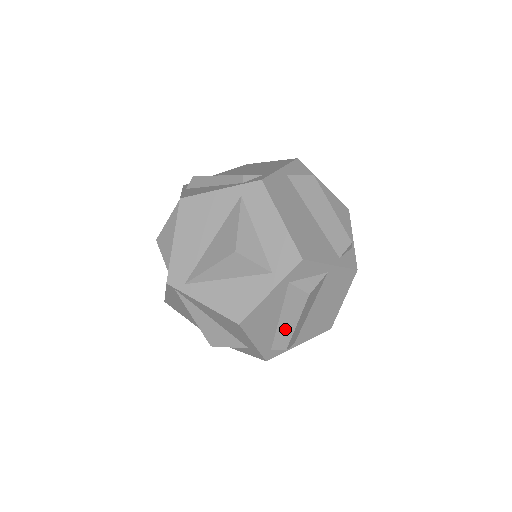
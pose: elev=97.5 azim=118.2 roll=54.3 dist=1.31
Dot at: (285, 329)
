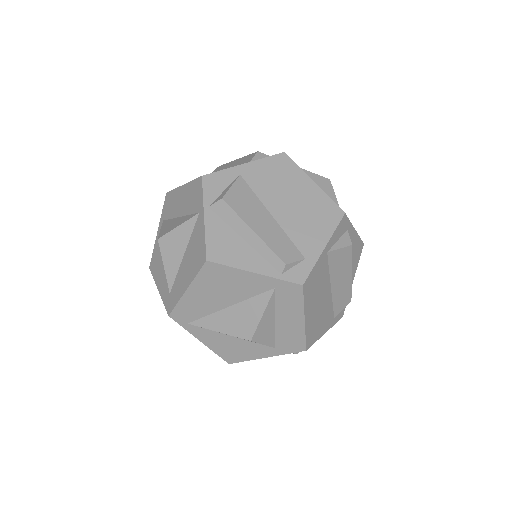
Dot at: occluded
